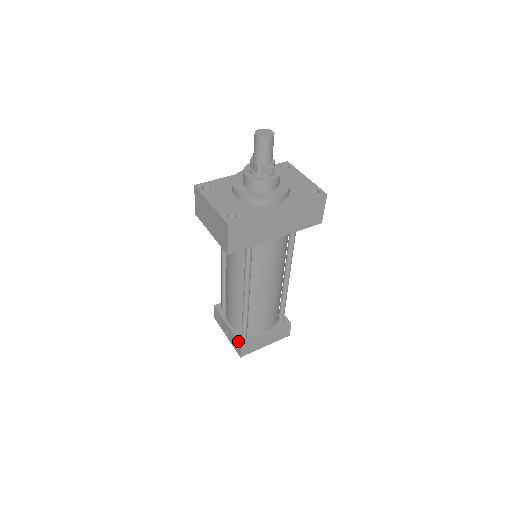
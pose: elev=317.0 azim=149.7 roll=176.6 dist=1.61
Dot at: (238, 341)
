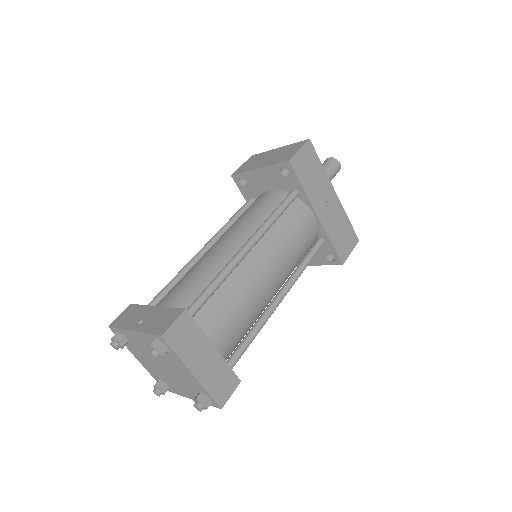
Dot at: occluded
